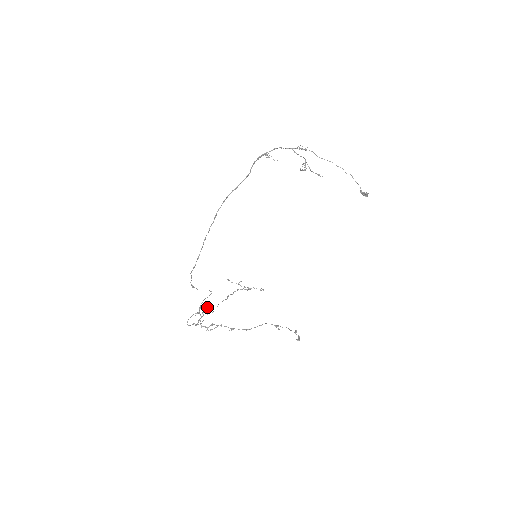
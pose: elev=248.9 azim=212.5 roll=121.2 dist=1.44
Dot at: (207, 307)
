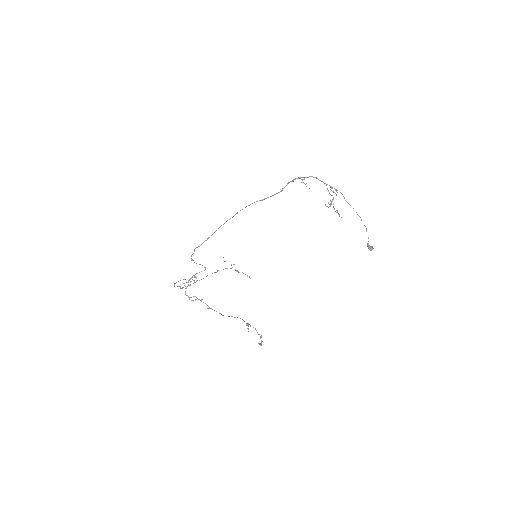
Dot at: (196, 278)
